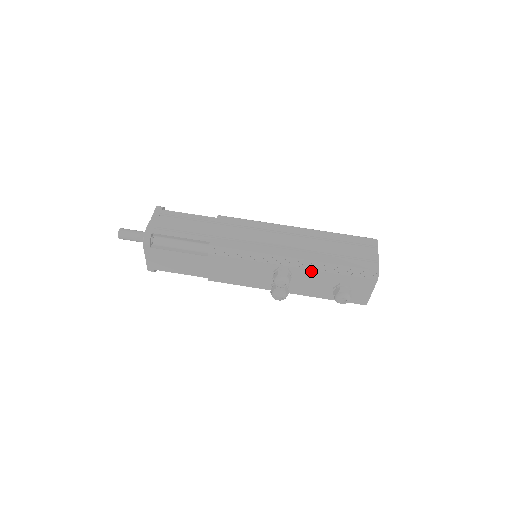
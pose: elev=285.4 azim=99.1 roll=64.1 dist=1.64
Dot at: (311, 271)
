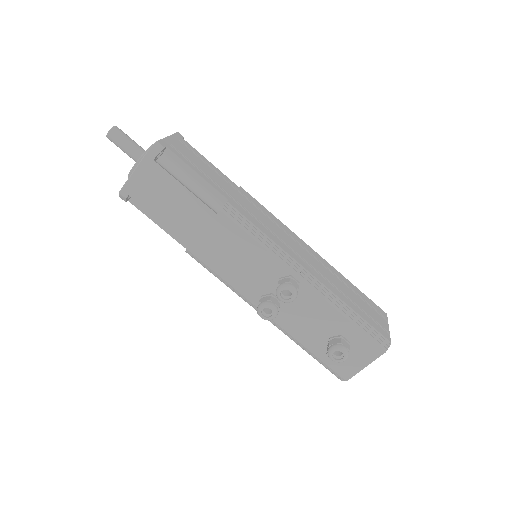
Dot at: (323, 301)
